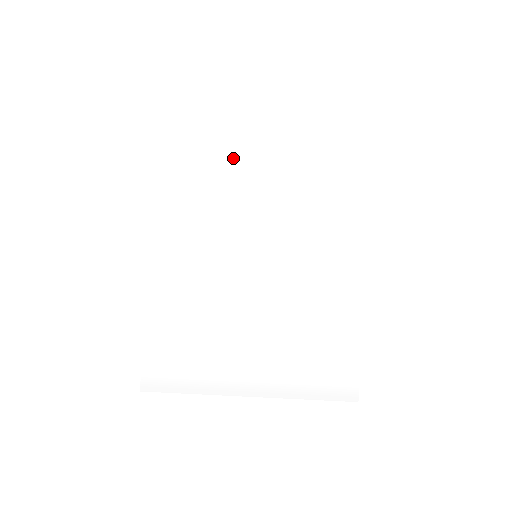
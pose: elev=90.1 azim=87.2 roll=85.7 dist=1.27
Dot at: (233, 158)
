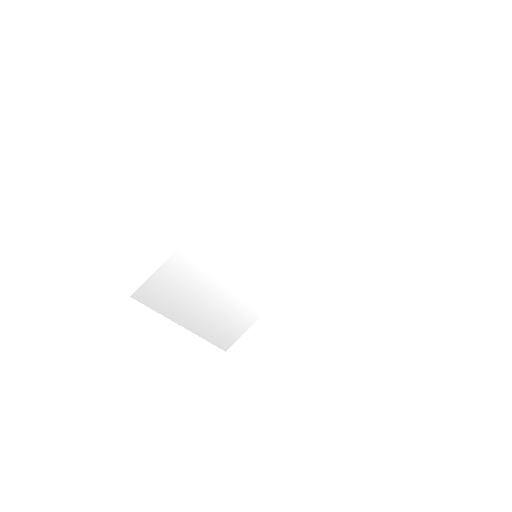
Dot at: (299, 193)
